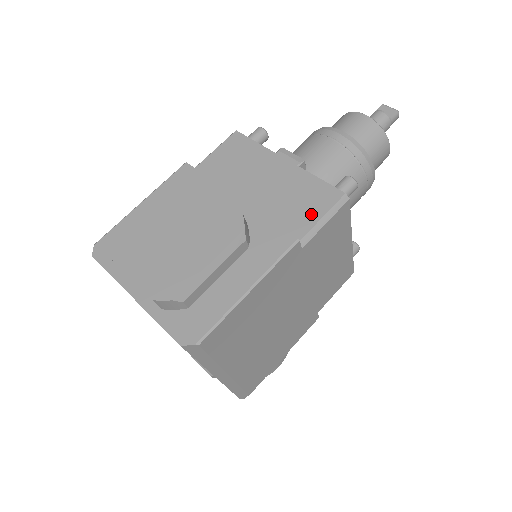
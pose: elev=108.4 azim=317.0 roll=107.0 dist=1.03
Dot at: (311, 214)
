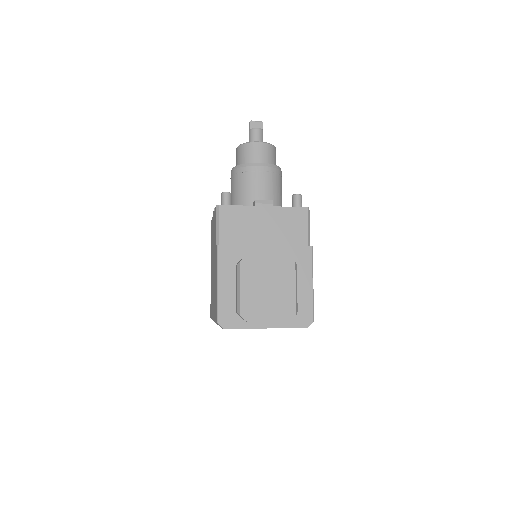
Dot at: (302, 228)
